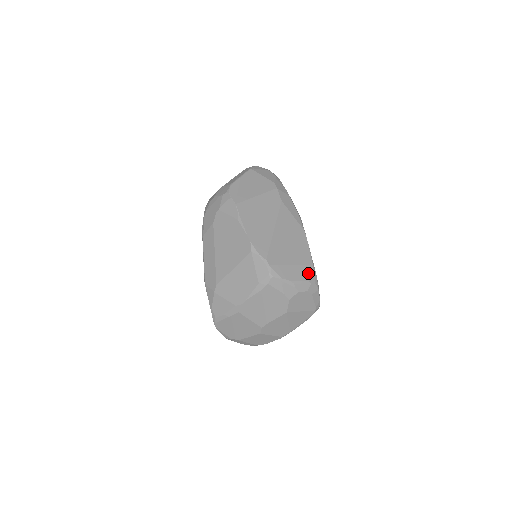
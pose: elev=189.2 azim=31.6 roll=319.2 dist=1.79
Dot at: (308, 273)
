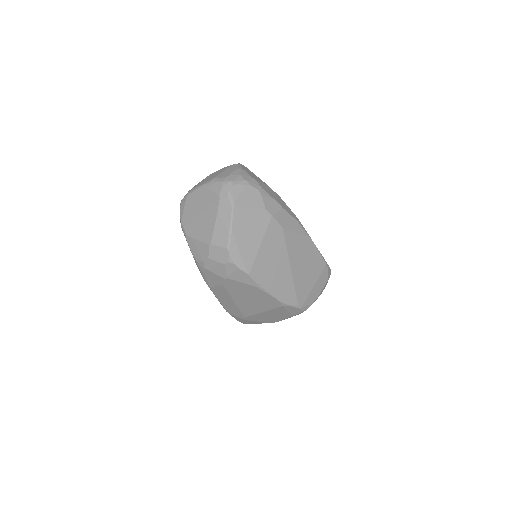
Dot at: (325, 275)
